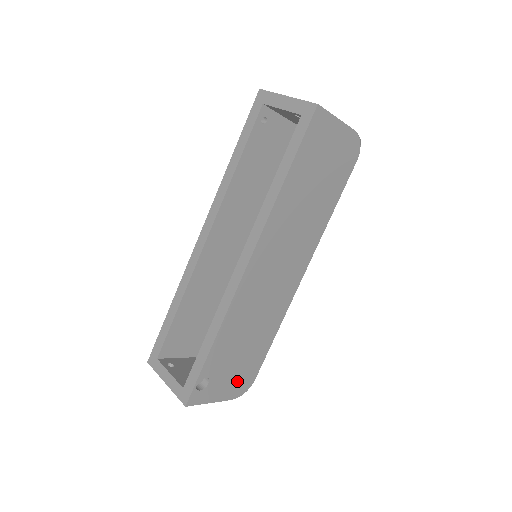
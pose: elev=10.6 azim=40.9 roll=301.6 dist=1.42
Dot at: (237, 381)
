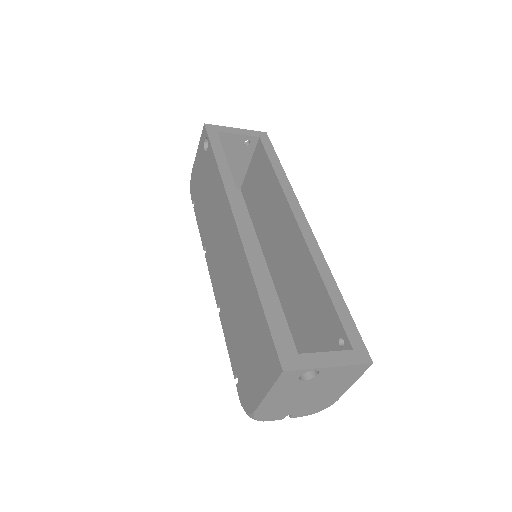
Dot at: occluded
